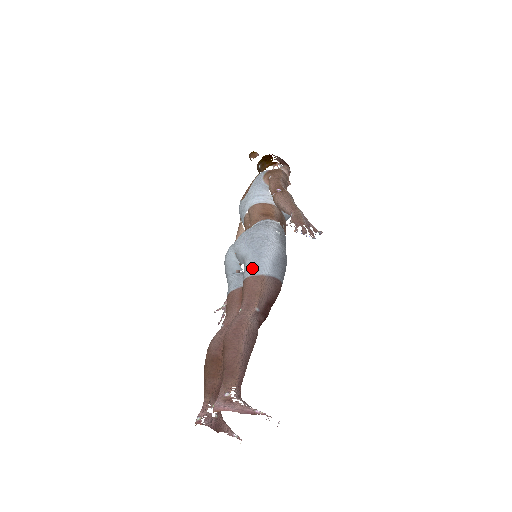
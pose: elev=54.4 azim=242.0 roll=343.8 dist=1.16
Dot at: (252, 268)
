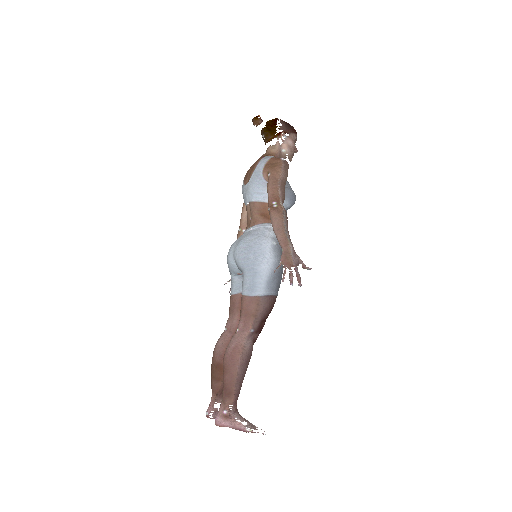
Dot at: (248, 288)
